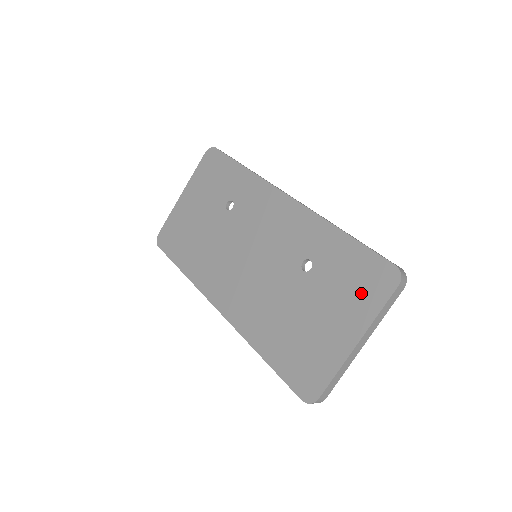
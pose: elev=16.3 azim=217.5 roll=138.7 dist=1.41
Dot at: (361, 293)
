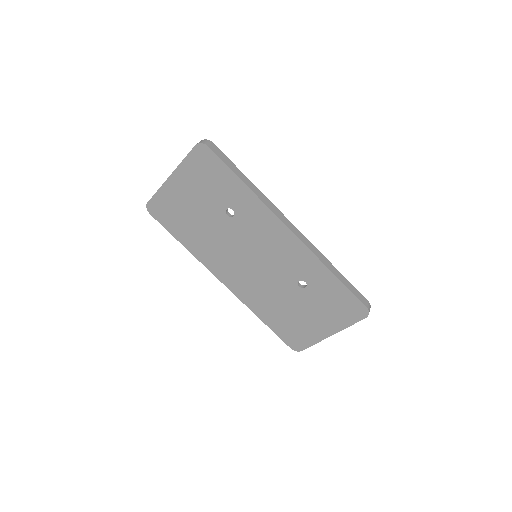
Dot at: (340, 313)
